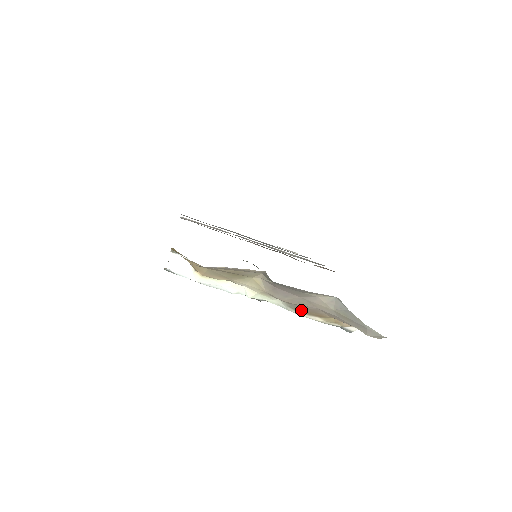
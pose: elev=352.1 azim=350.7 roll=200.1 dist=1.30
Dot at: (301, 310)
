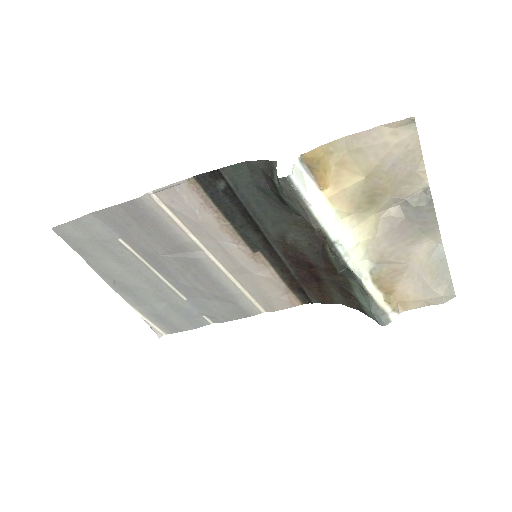
Dot at: (380, 276)
